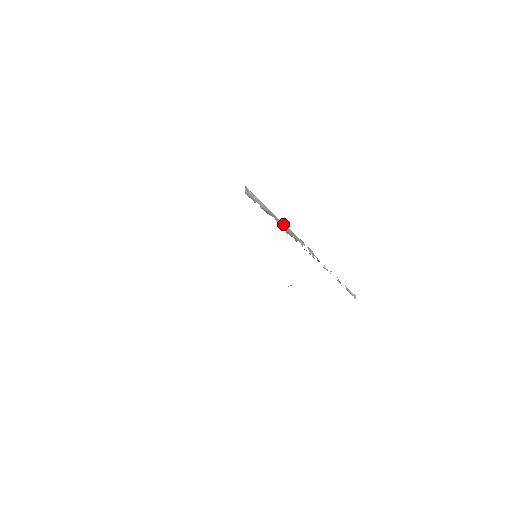
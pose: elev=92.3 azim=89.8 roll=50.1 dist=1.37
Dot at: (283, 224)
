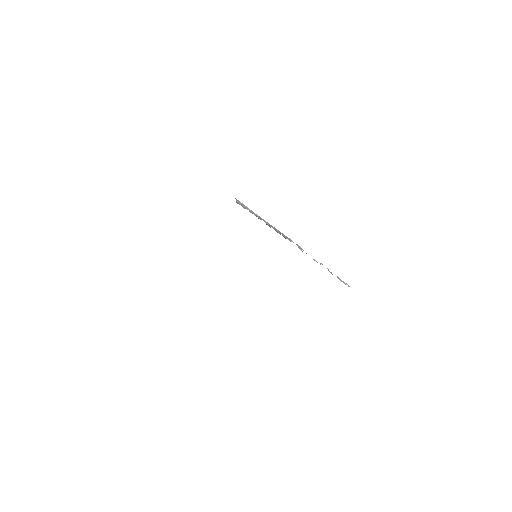
Dot at: (271, 226)
